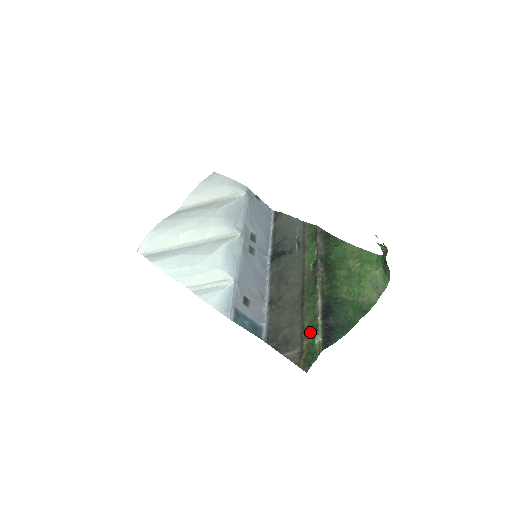
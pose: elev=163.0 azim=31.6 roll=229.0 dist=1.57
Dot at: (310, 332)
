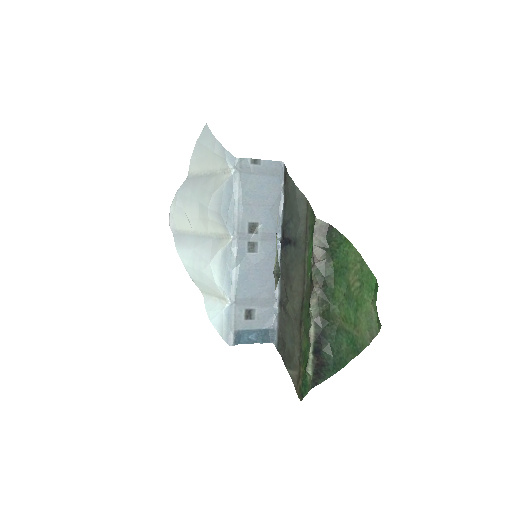
Dot at: (304, 361)
